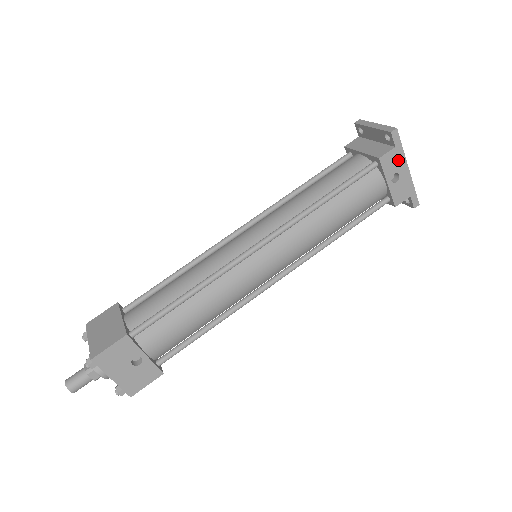
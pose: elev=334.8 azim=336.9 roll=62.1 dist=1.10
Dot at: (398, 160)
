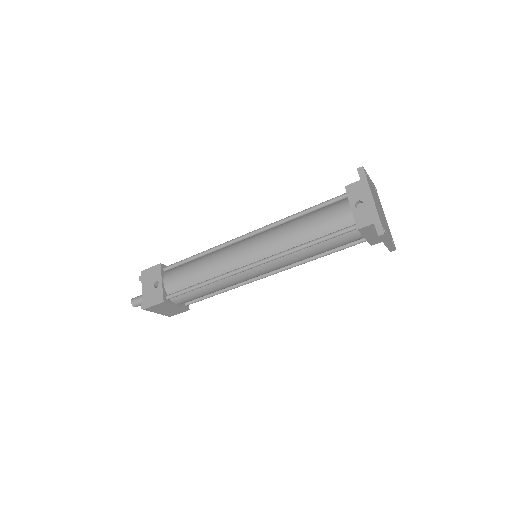
Dot at: (363, 190)
